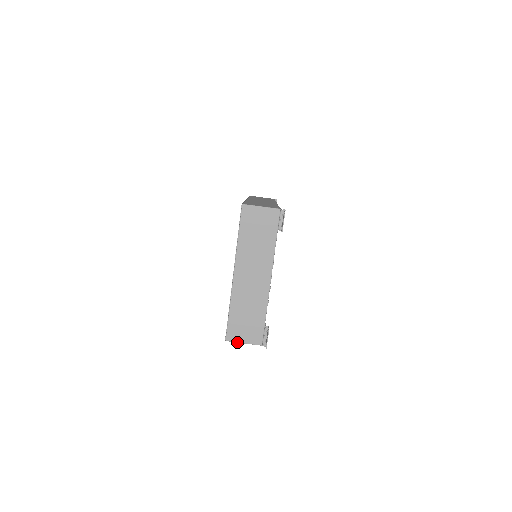
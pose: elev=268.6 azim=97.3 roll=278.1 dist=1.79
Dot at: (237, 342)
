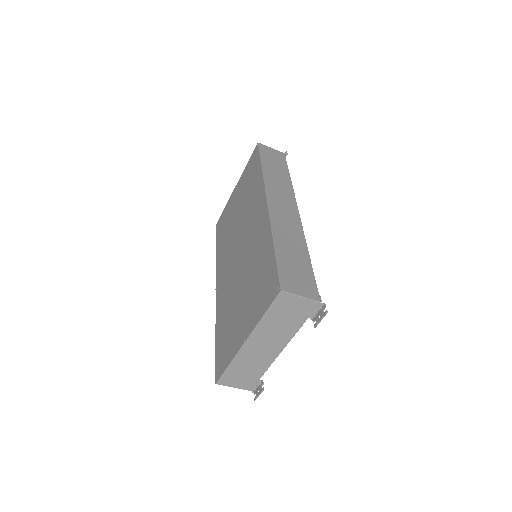
Dot at: occluded
